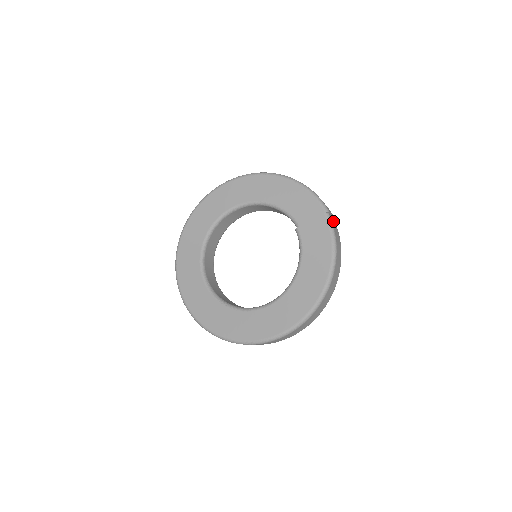
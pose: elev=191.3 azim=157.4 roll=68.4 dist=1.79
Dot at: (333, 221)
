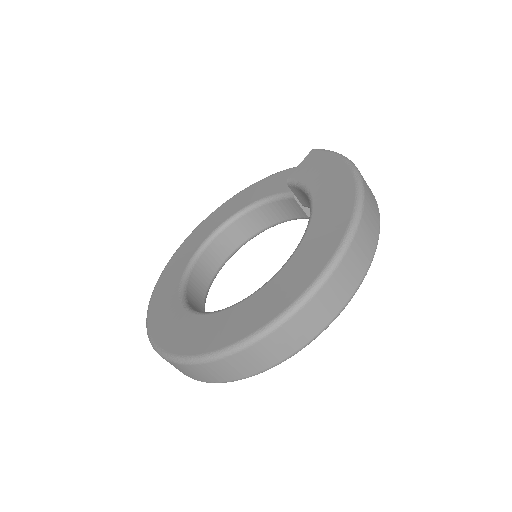
Dot at: occluded
